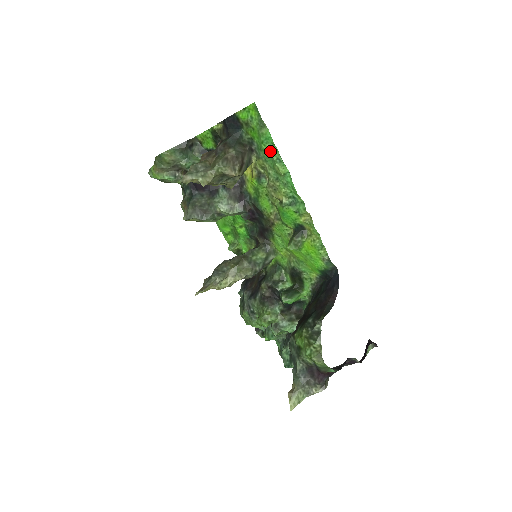
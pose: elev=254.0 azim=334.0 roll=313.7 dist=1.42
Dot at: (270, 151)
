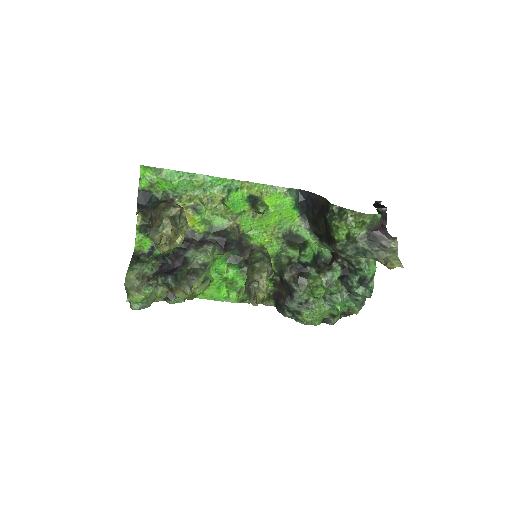
Dot at: (181, 179)
